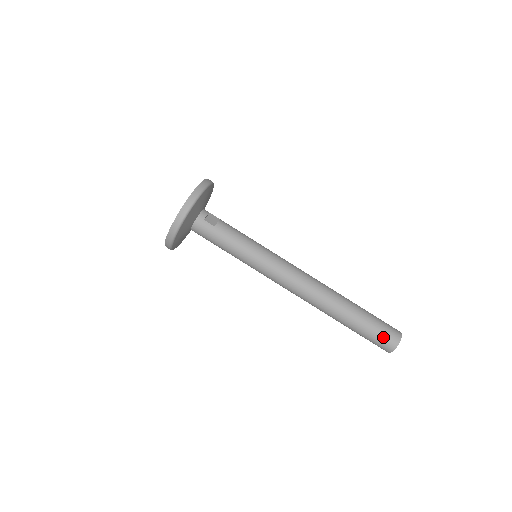
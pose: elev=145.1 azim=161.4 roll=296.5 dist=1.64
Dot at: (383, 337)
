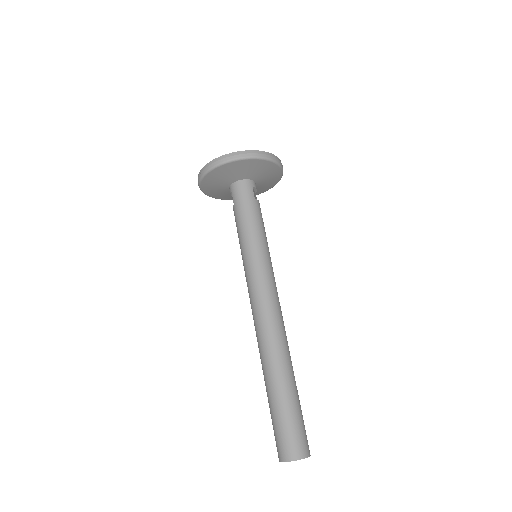
Dot at: (297, 435)
